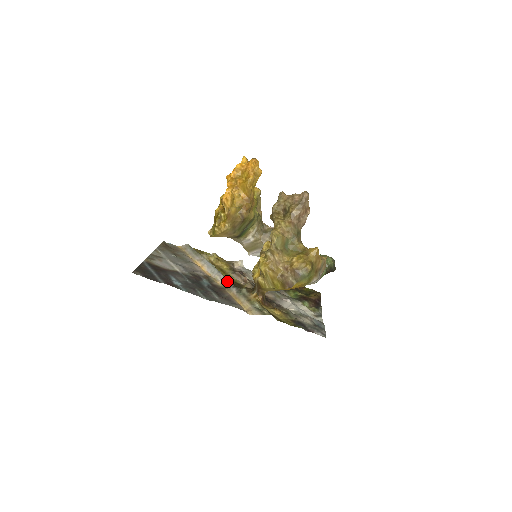
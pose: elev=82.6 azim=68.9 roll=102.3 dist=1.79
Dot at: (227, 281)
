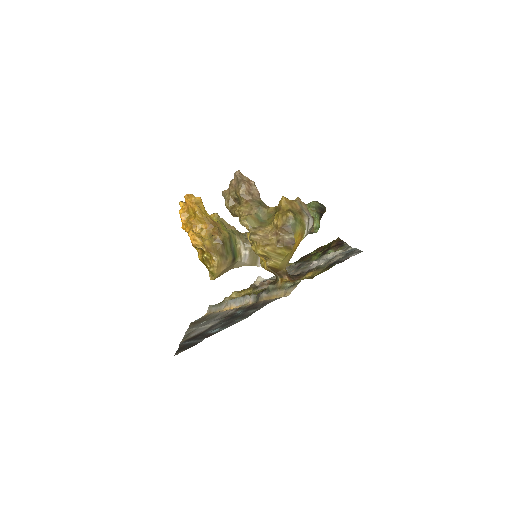
Dot at: (254, 295)
